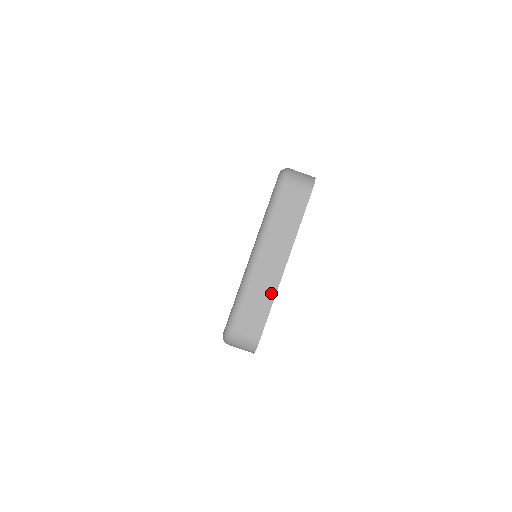
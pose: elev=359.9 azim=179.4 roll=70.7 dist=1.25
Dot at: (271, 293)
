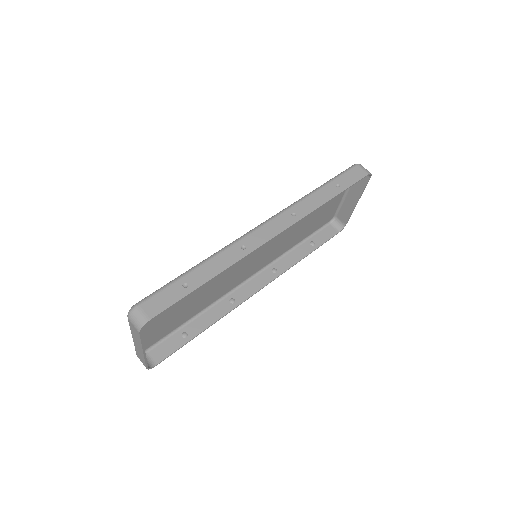
Dot at: (143, 357)
